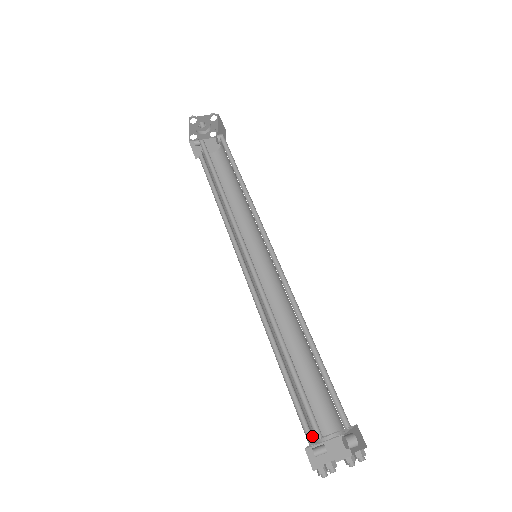
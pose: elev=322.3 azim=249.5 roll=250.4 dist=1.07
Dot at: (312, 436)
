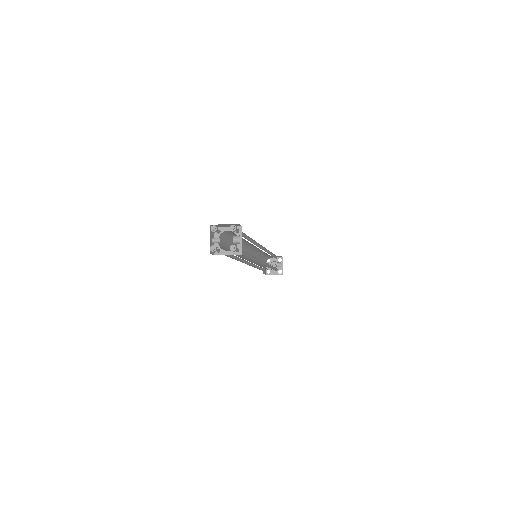
Dot at: (220, 245)
